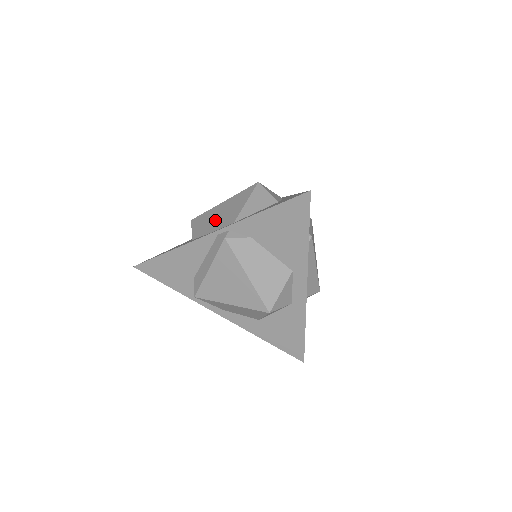
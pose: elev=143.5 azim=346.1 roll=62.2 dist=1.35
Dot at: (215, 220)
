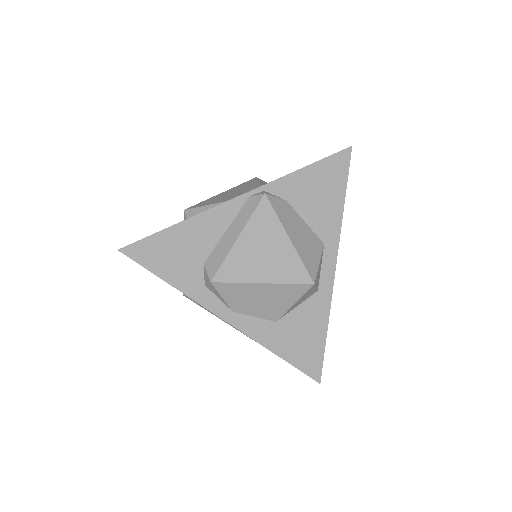
Dot at: (228, 197)
